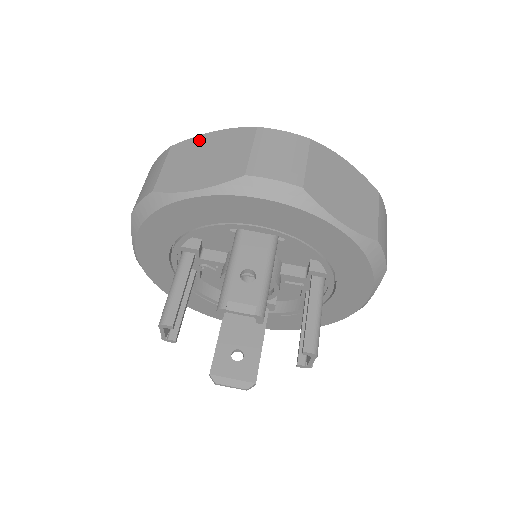
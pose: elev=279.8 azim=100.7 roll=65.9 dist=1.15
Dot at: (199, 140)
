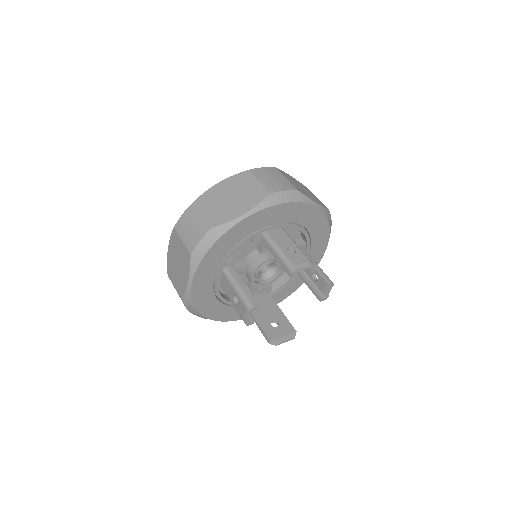
Dot at: (213, 190)
